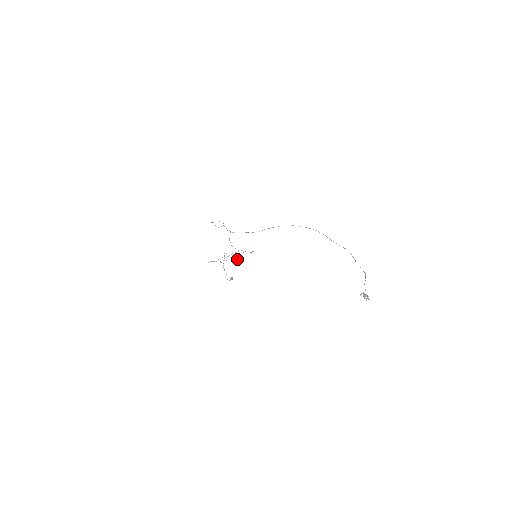
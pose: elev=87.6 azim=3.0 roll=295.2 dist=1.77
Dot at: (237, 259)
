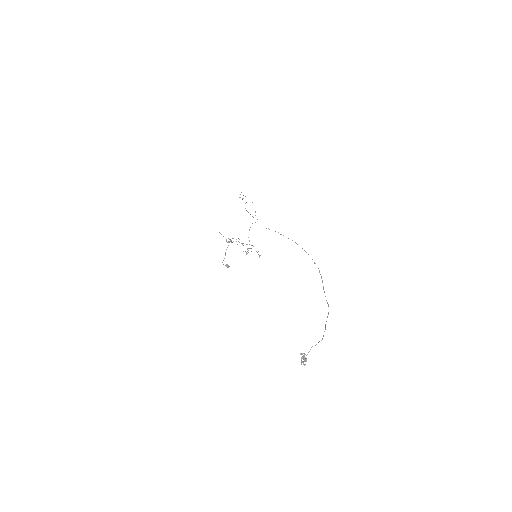
Dot at: occluded
